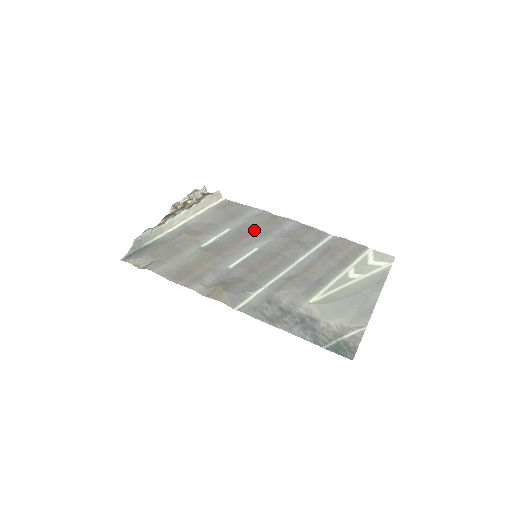
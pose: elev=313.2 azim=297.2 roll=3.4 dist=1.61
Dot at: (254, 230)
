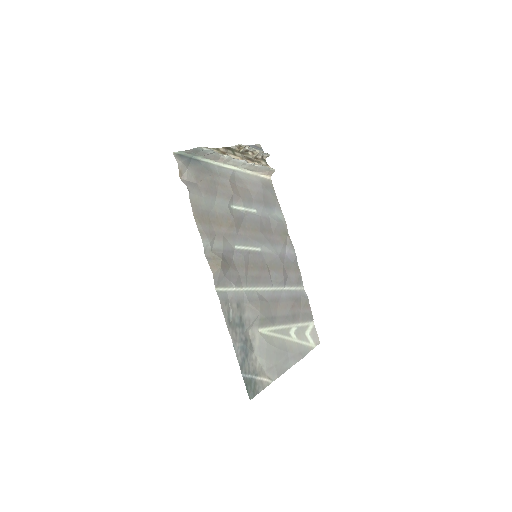
Dot at: (269, 231)
